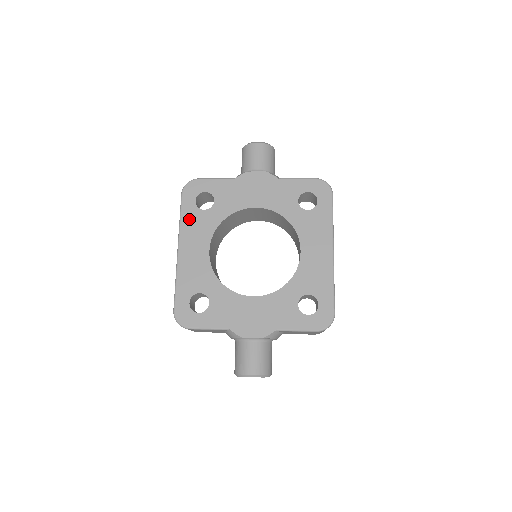
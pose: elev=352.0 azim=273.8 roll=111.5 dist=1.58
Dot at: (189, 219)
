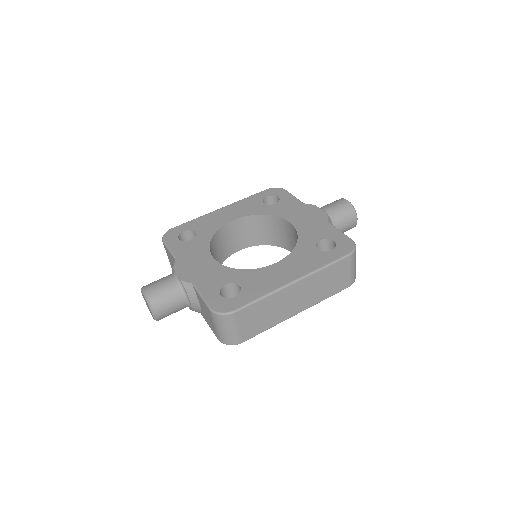
Dot at: (250, 201)
